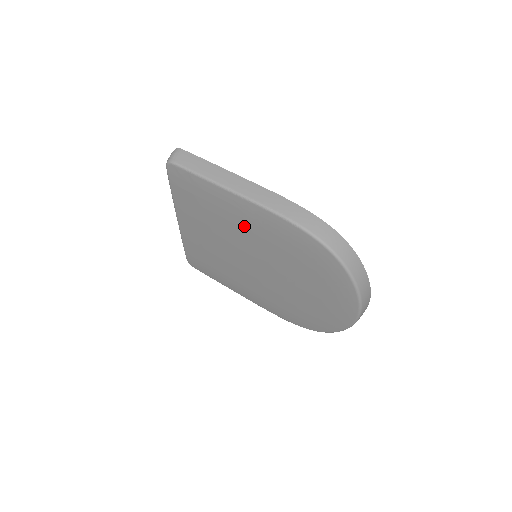
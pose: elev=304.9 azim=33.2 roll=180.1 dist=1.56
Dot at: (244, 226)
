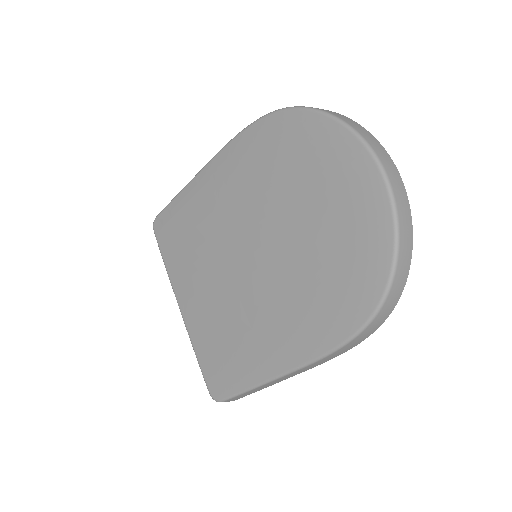
Dot at: (218, 202)
